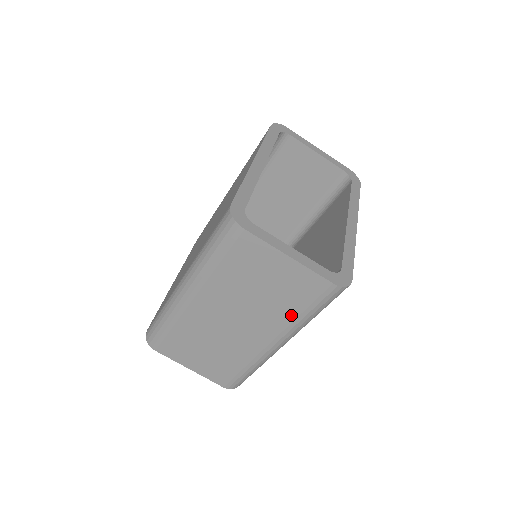
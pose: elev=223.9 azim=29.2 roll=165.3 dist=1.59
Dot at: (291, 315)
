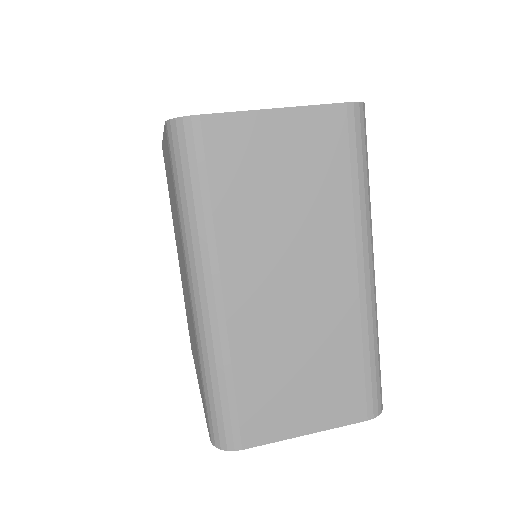
Dot at: (344, 199)
